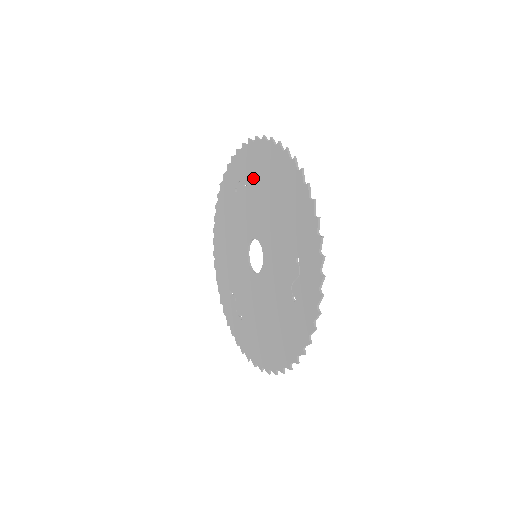
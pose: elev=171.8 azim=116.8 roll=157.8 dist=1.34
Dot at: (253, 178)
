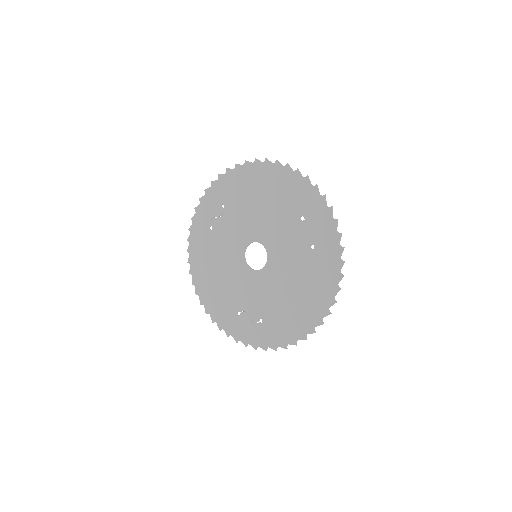
Dot at: (228, 203)
